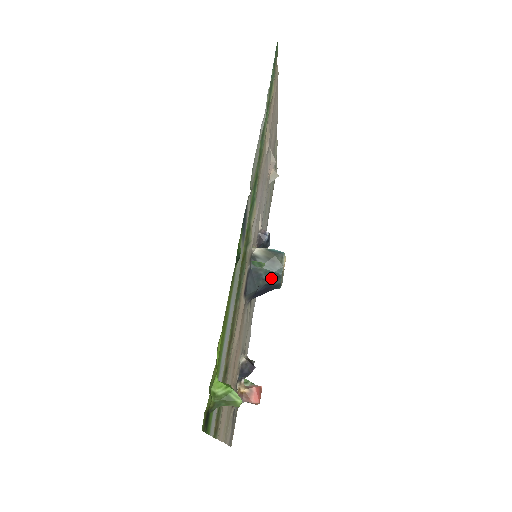
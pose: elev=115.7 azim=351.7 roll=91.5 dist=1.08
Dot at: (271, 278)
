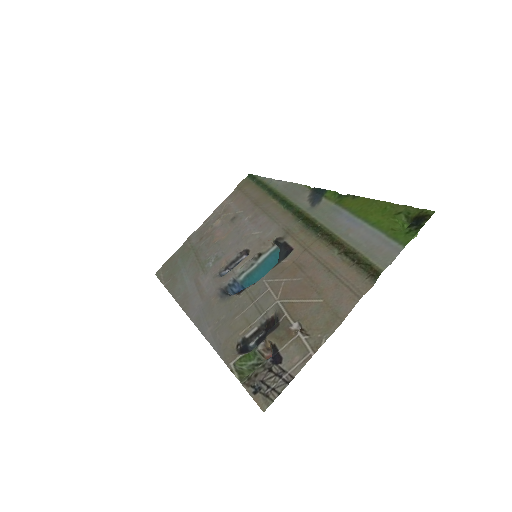
Dot at: occluded
